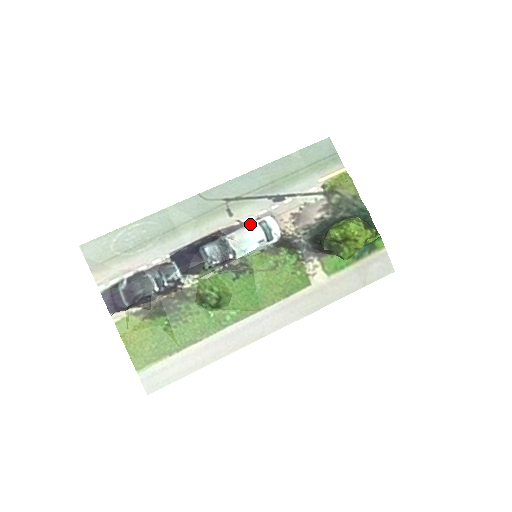
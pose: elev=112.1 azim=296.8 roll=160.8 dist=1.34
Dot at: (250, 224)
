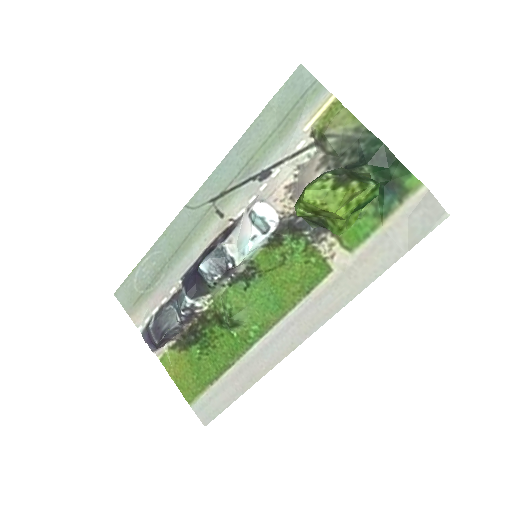
Dot at: (243, 219)
